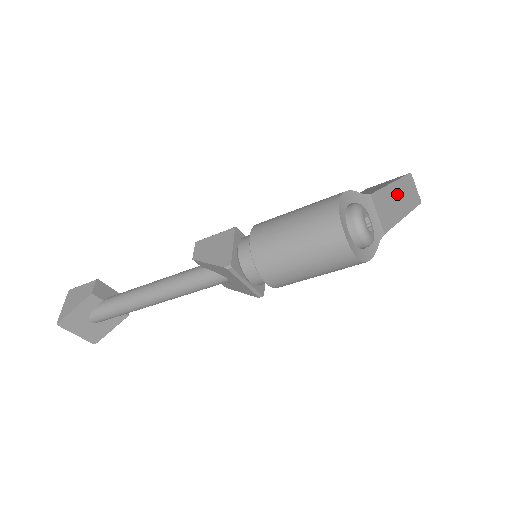
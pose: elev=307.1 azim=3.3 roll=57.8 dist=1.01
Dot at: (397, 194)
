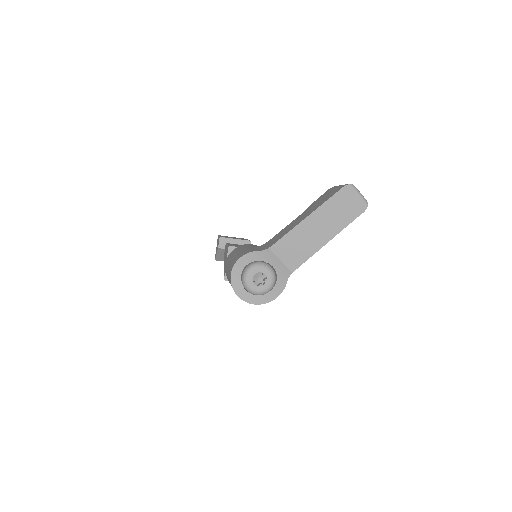
Dot at: (316, 224)
